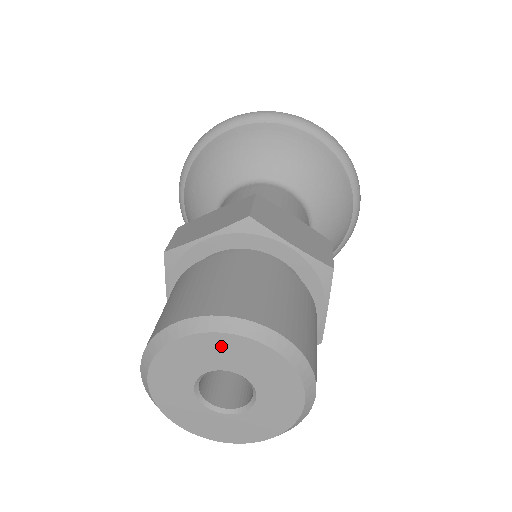
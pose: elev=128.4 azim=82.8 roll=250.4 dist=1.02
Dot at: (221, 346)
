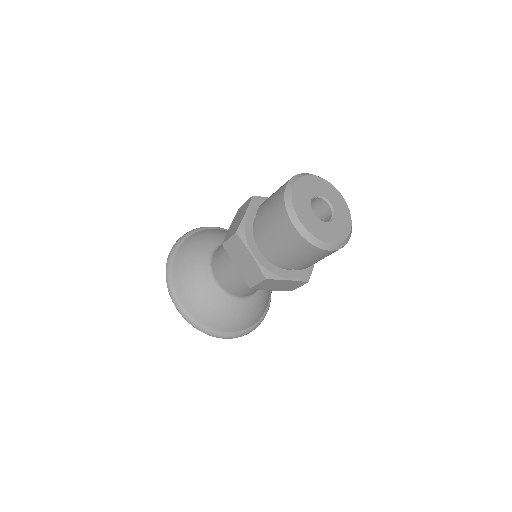
Dot at: (305, 184)
